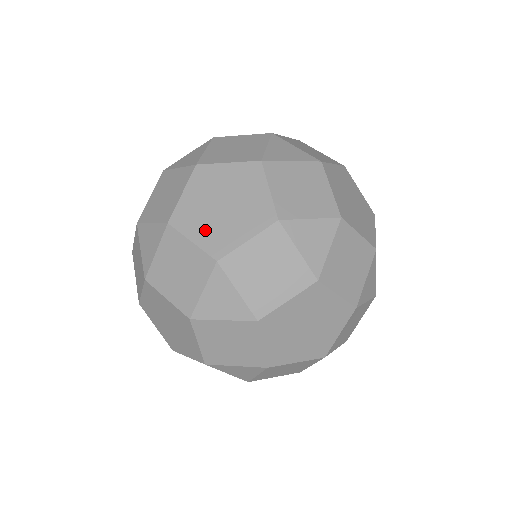
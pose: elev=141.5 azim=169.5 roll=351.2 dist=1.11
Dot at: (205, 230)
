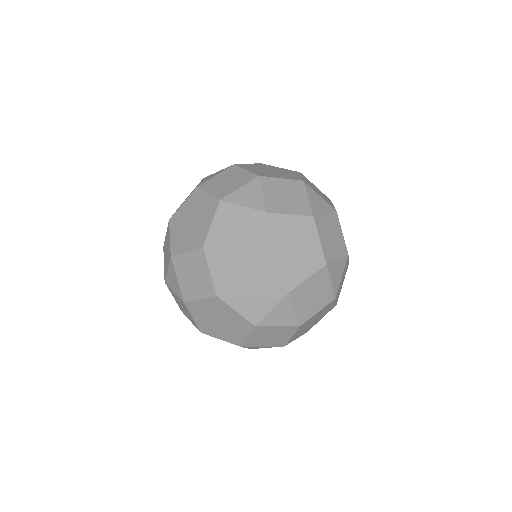
Dot at: (177, 234)
